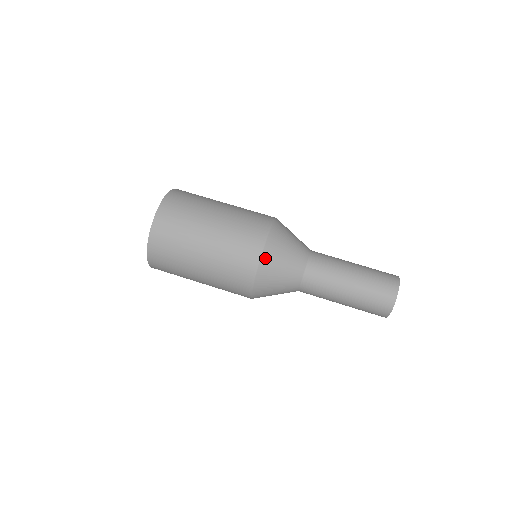
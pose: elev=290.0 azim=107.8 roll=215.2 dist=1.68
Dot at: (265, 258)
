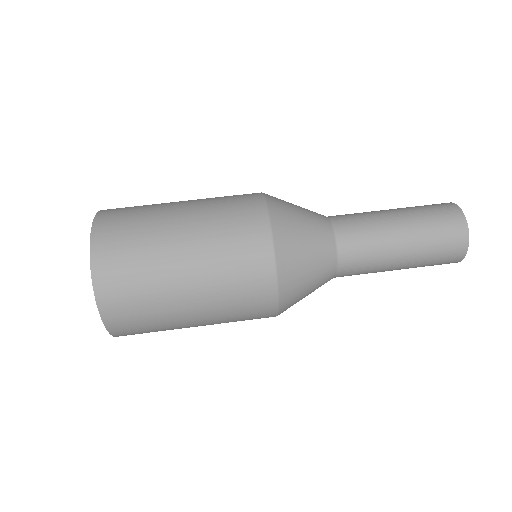
Dot at: (282, 261)
